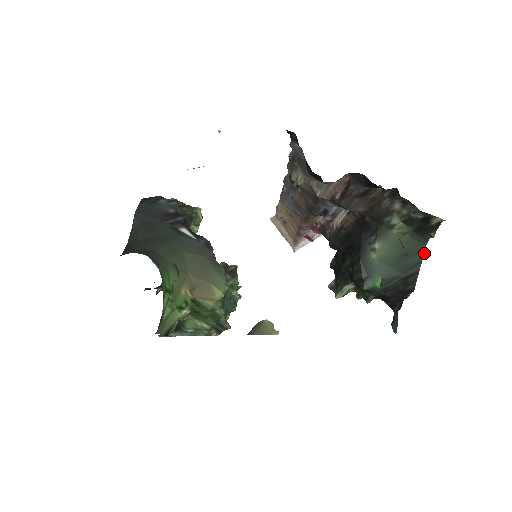
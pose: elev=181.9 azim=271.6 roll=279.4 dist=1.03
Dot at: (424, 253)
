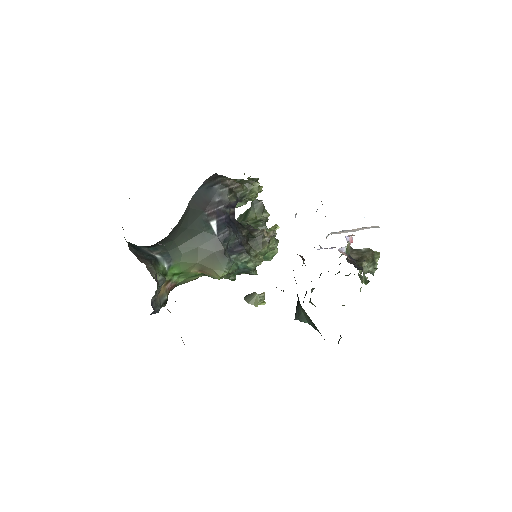
Dot at: occluded
